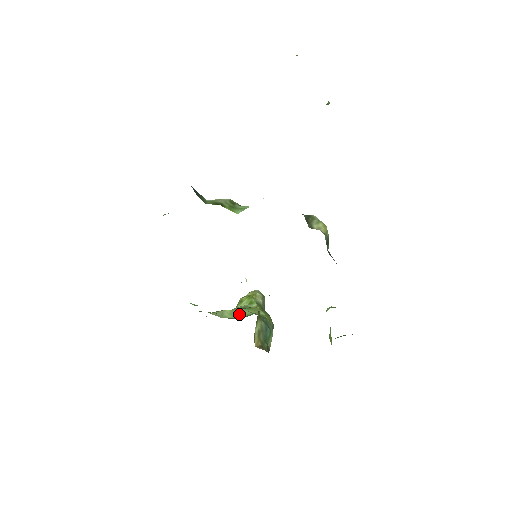
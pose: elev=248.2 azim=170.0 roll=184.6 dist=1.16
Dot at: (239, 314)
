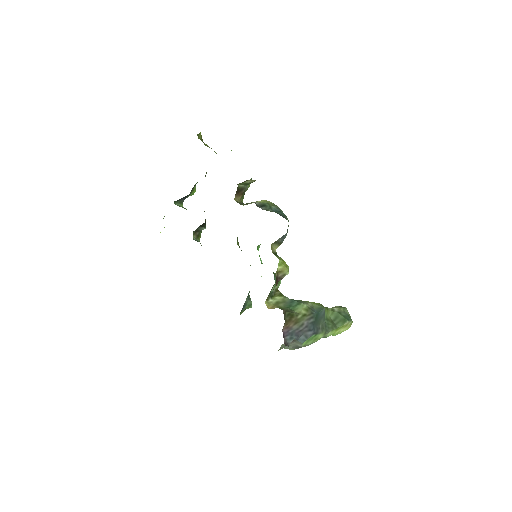
Dot at: occluded
